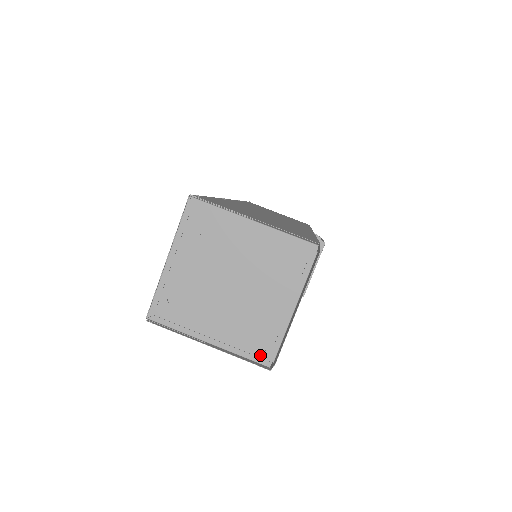
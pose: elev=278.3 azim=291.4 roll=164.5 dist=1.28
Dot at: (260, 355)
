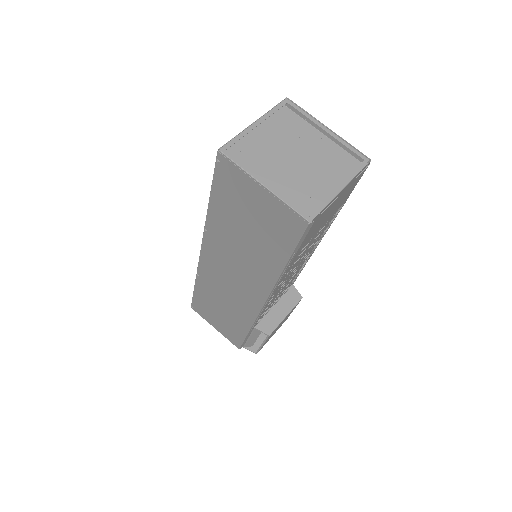
Dot at: occluded
